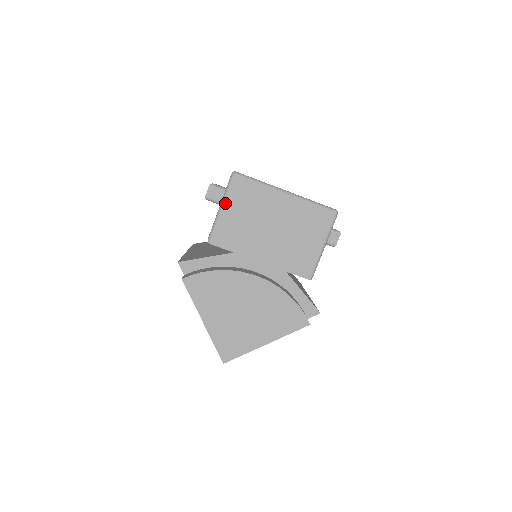
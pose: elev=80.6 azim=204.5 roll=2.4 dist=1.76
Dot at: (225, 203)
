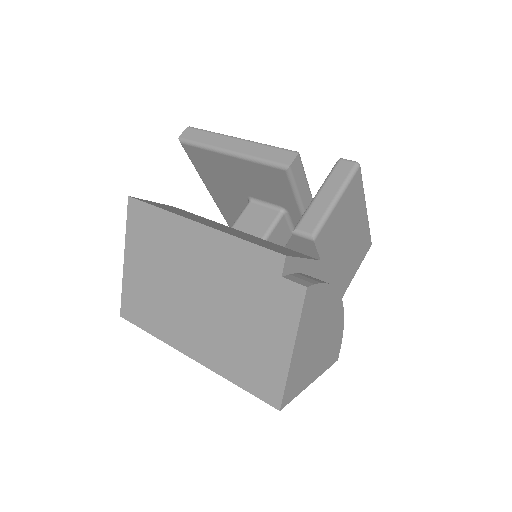
Dot at: (342, 196)
